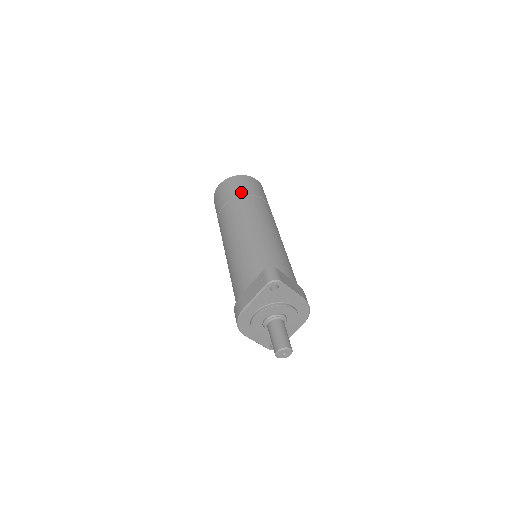
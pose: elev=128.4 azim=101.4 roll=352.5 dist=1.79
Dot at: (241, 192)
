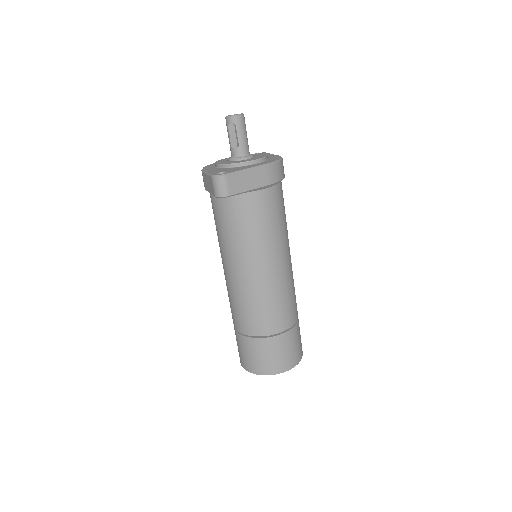
Dot at: occluded
